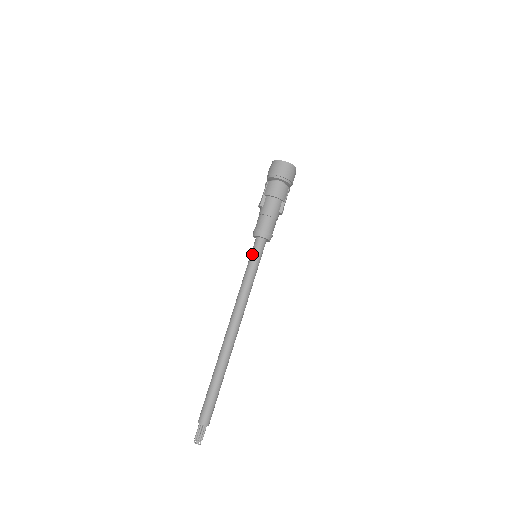
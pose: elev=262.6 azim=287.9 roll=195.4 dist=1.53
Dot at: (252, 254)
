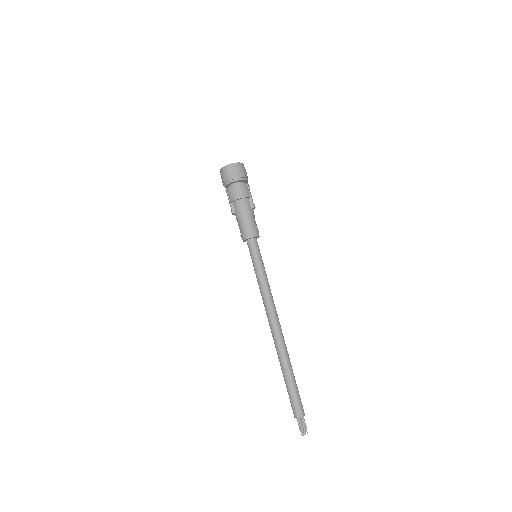
Dot at: (252, 257)
